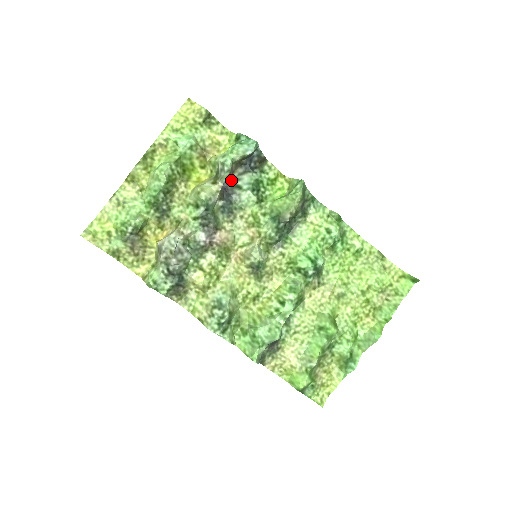
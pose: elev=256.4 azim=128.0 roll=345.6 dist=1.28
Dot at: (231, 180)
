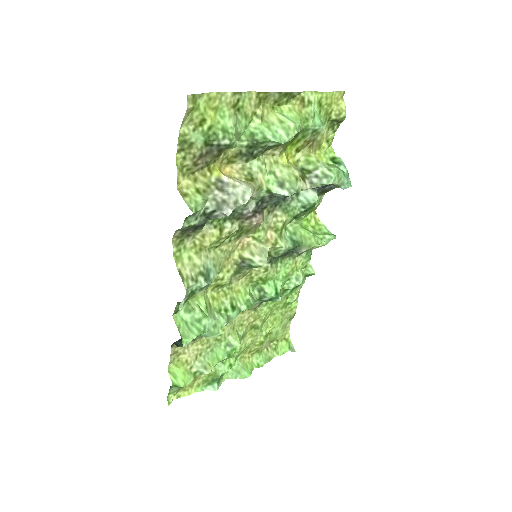
Dot at: occluded
